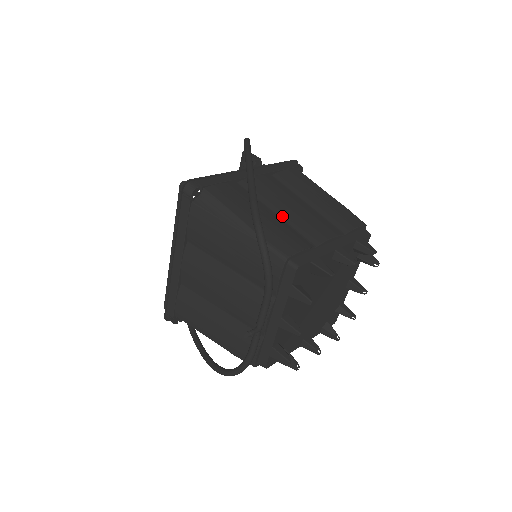
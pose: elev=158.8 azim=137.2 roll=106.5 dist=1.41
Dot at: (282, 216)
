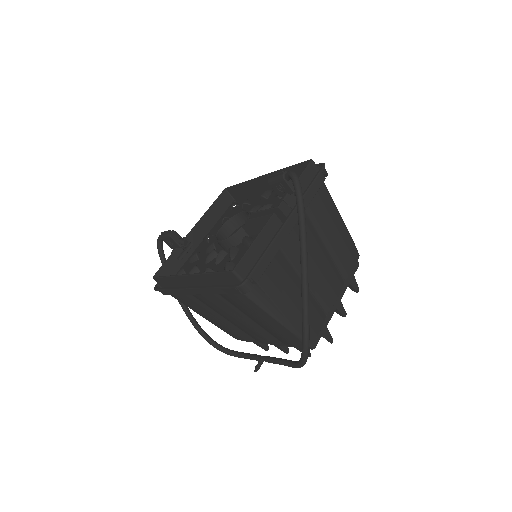
Dot at: (309, 285)
